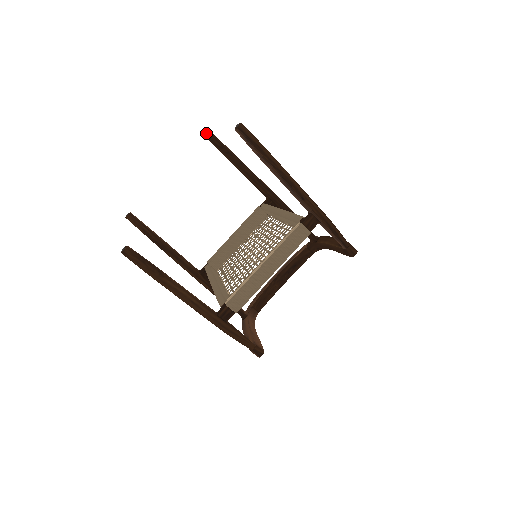
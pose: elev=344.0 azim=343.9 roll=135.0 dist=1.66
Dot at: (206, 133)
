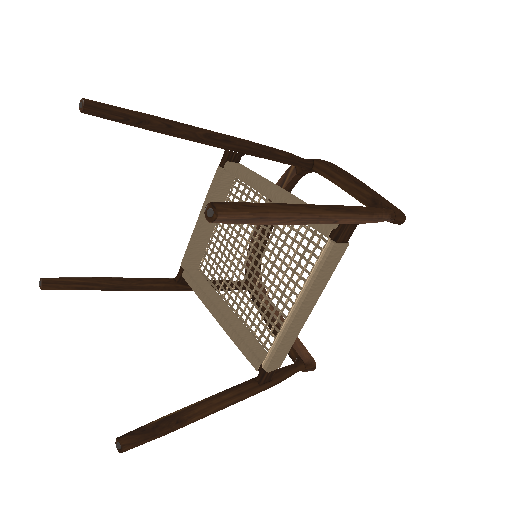
Dot at: (86, 111)
